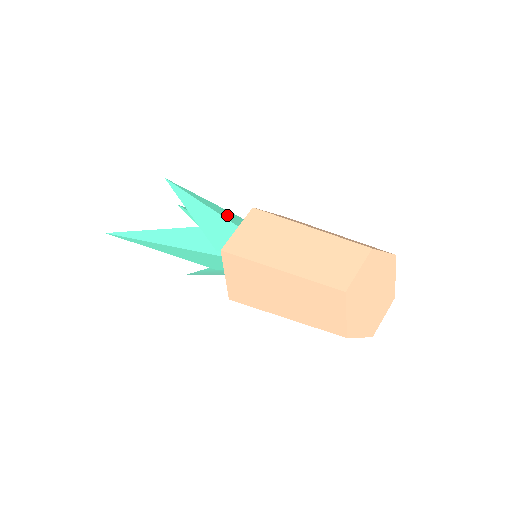
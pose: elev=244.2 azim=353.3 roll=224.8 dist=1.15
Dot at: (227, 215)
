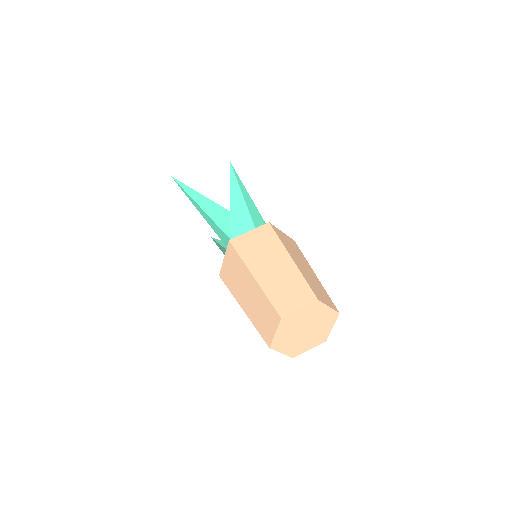
Dot at: (255, 215)
